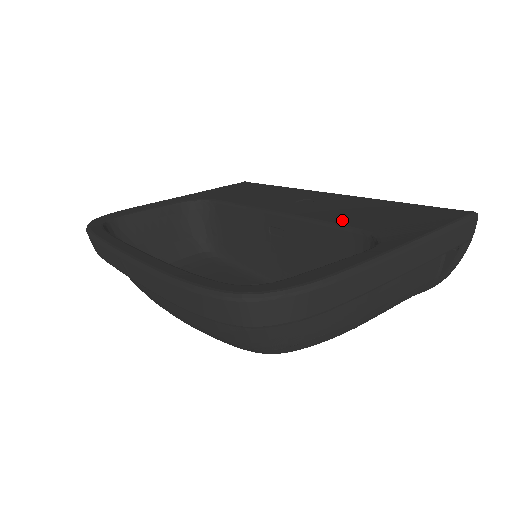
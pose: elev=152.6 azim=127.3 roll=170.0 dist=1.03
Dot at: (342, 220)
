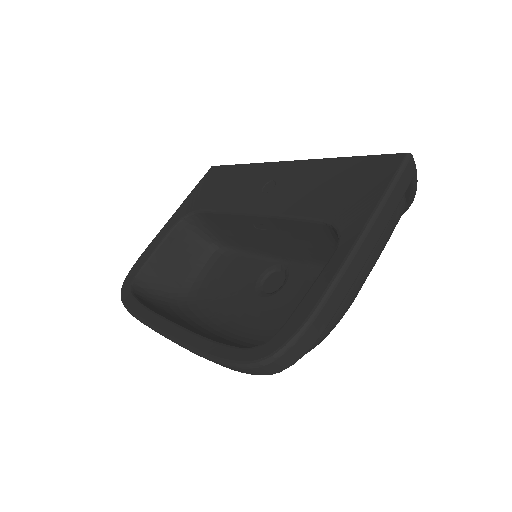
Dot at: (305, 209)
